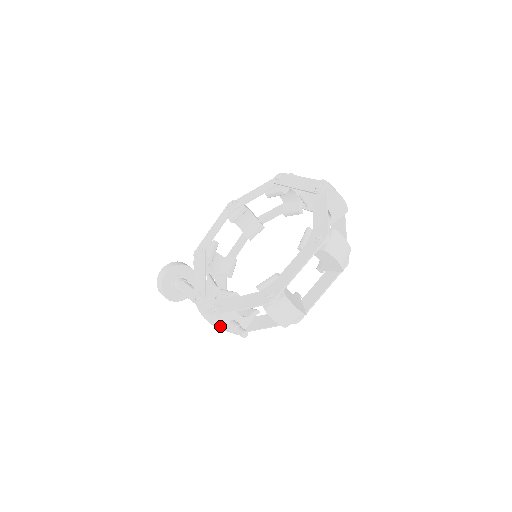
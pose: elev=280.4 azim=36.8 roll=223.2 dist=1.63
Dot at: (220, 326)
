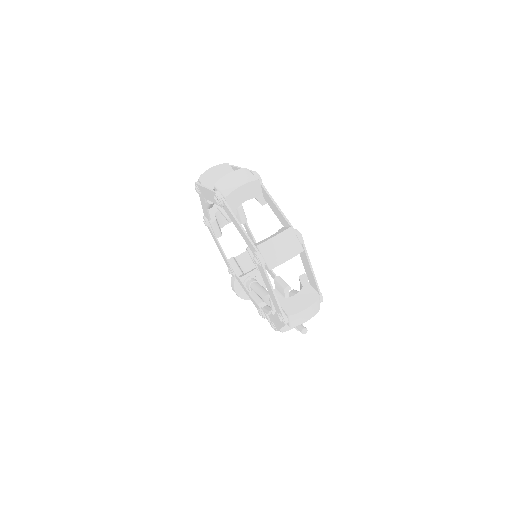
Dot at: occluded
